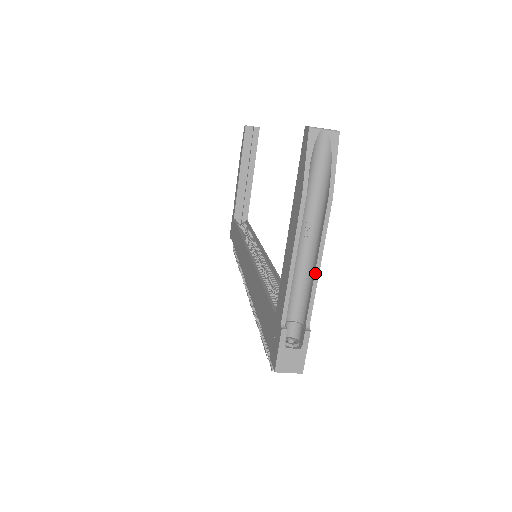
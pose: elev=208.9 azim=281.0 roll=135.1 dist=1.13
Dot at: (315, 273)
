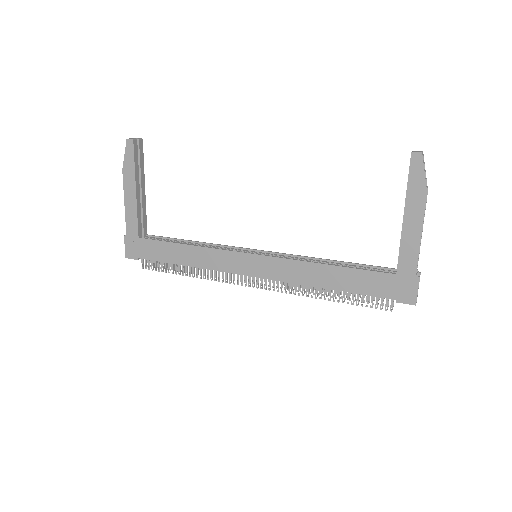
Dot at: (421, 238)
